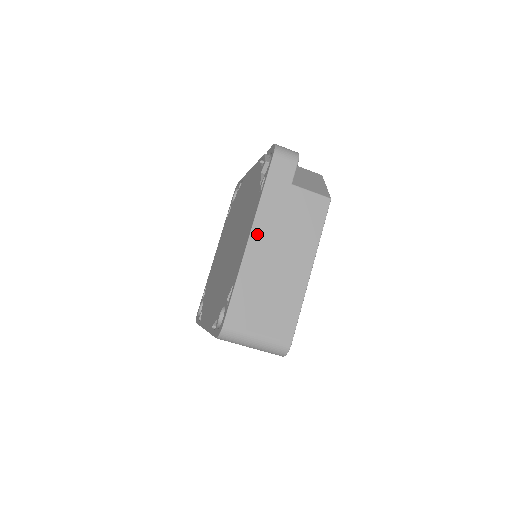
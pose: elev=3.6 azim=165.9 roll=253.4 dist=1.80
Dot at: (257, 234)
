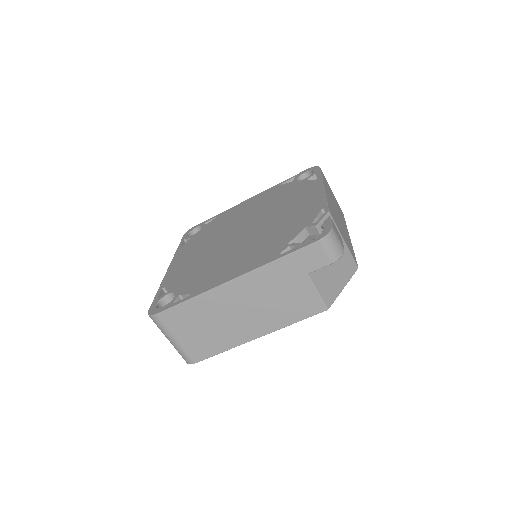
Dot at: (241, 283)
